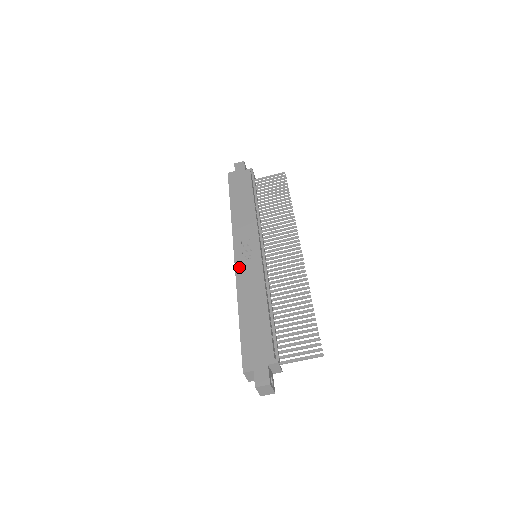
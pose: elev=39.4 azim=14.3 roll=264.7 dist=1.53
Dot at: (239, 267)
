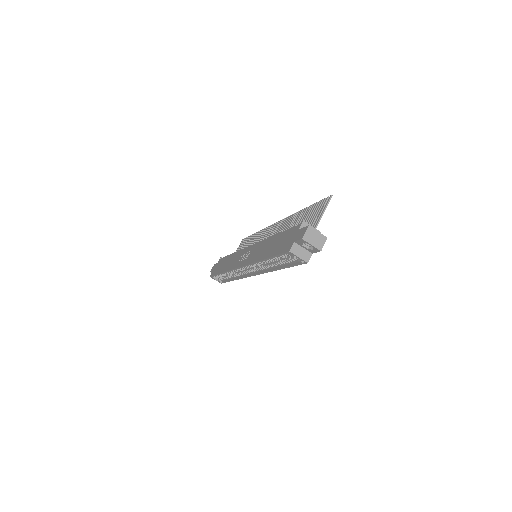
Dot at: (246, 262)
